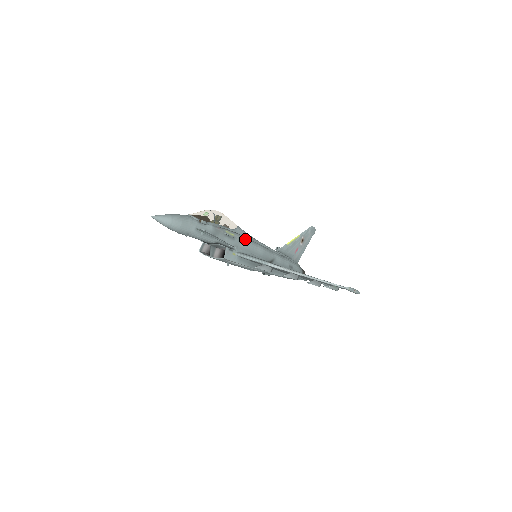
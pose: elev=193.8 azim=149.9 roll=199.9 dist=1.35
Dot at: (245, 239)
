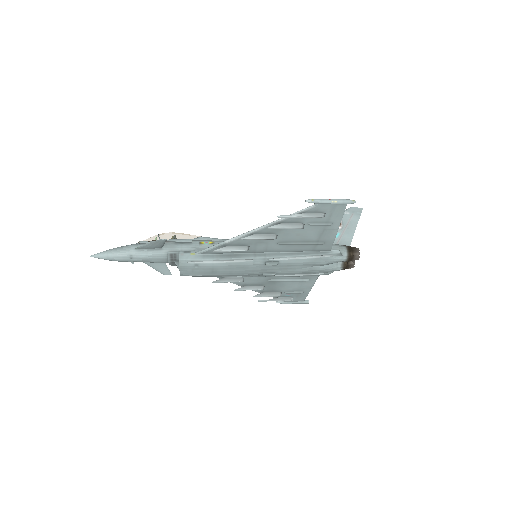
Dot at: (211, 241)
